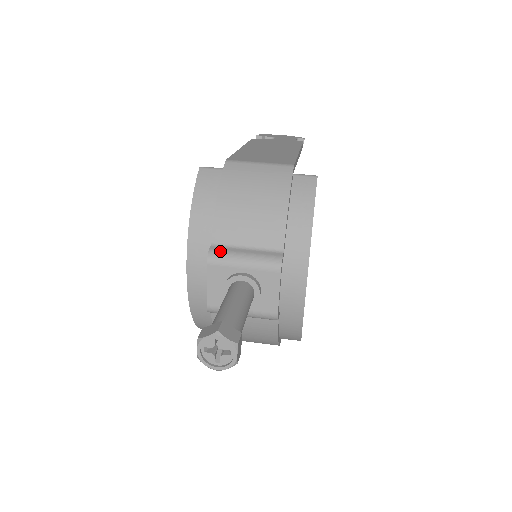
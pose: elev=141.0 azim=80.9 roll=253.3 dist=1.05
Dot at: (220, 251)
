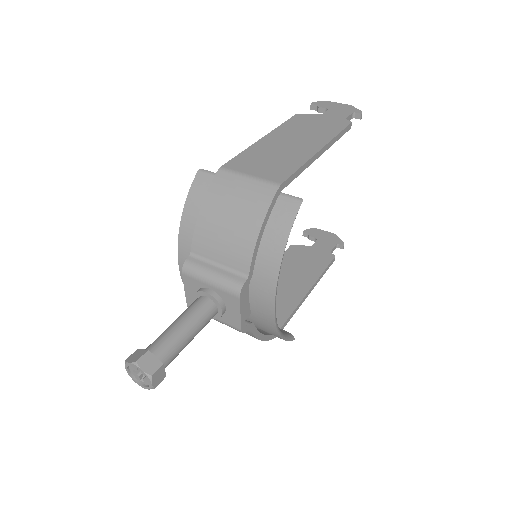
Dot at: (194, 264)
